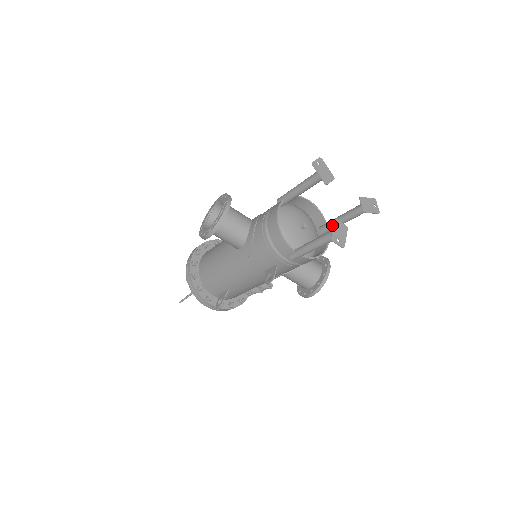
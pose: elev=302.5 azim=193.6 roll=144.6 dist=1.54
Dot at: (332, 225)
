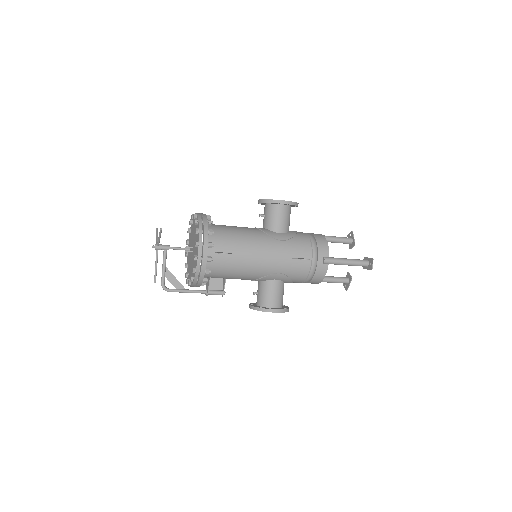
Dot at: occluded
